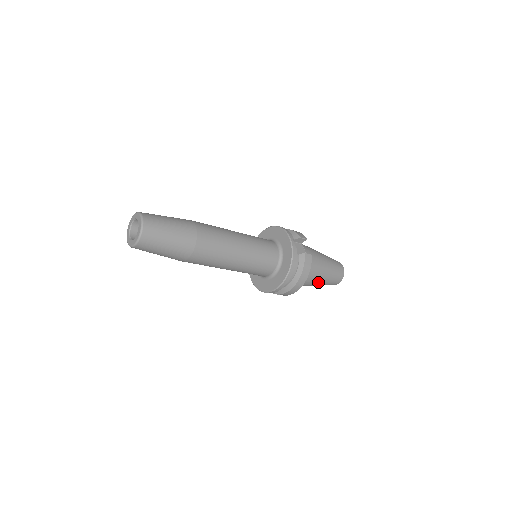
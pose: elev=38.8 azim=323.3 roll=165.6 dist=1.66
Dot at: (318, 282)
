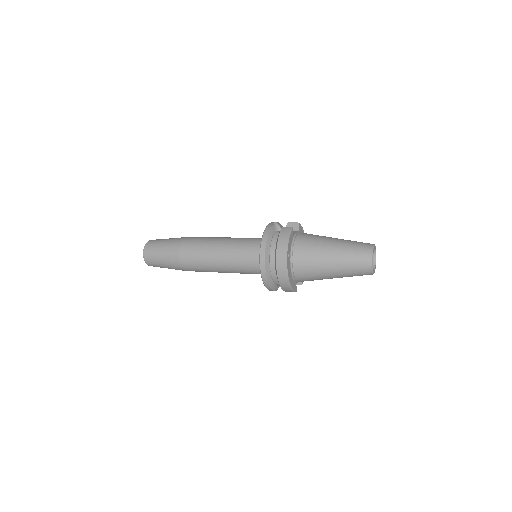
Dot at: (329, 262)
